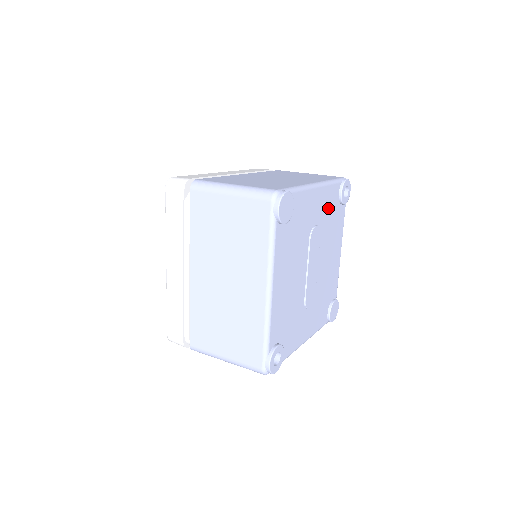
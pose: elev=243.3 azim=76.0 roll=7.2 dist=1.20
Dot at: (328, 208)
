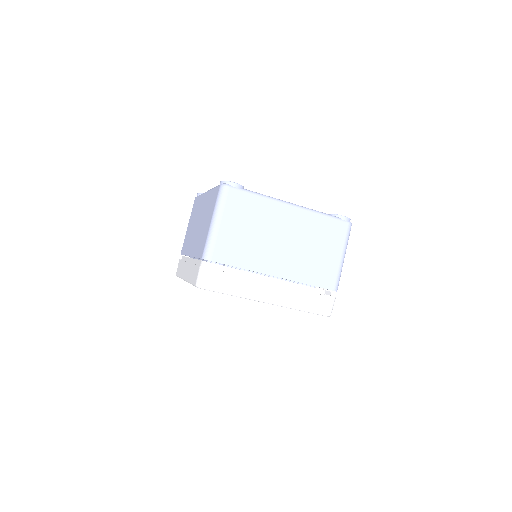
Dot at: occluded
